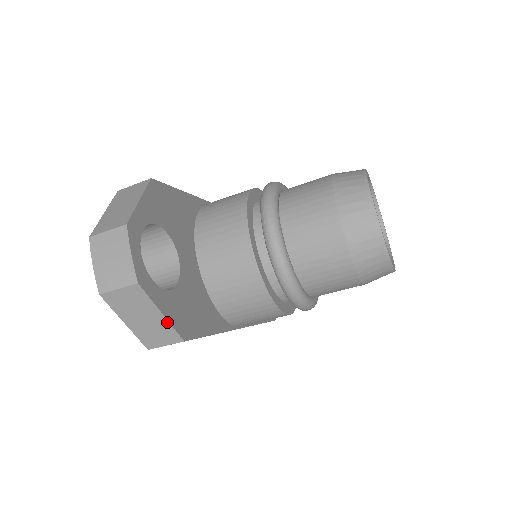
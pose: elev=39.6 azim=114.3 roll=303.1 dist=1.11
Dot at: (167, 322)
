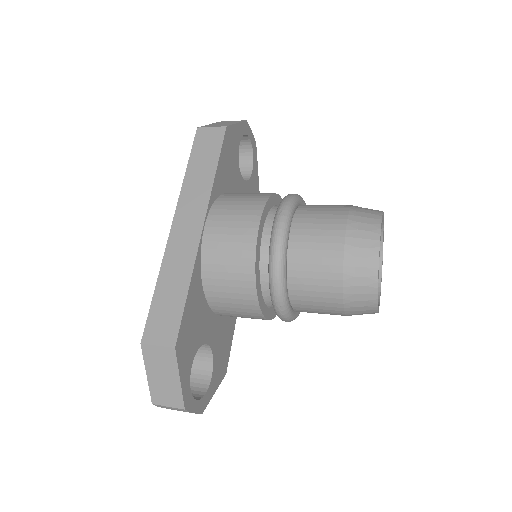
Dot at: (217, 387)
